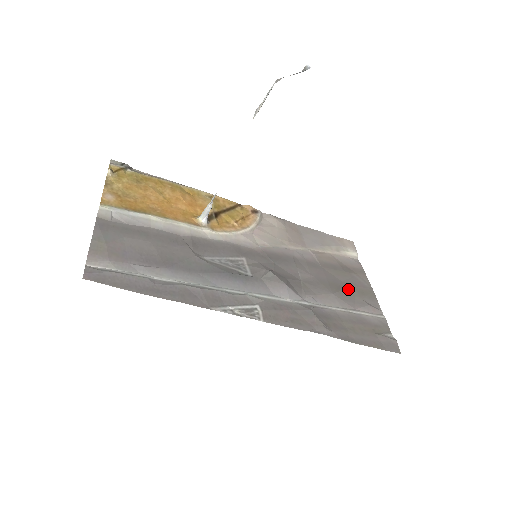
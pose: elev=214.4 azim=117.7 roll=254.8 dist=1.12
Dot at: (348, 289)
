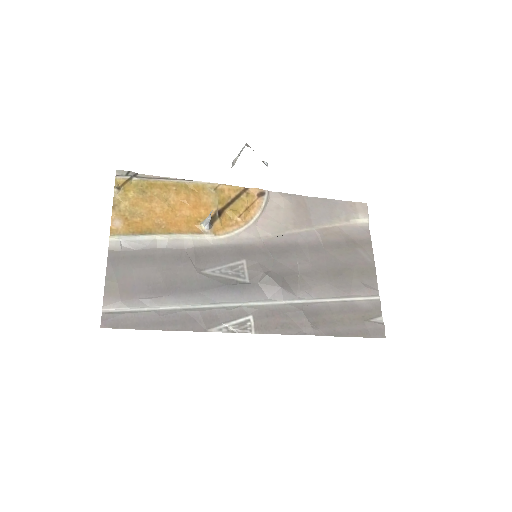
Dot at: (347, 272)
